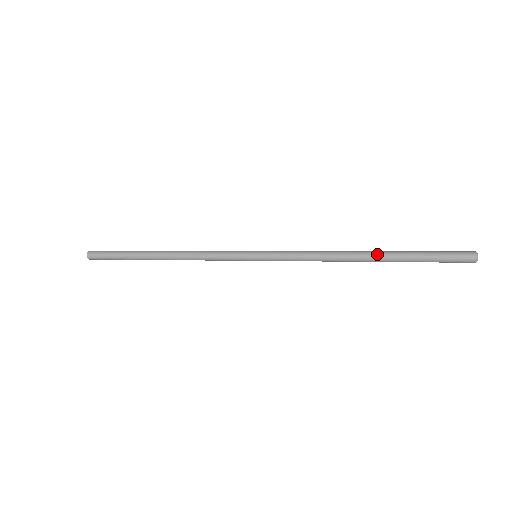
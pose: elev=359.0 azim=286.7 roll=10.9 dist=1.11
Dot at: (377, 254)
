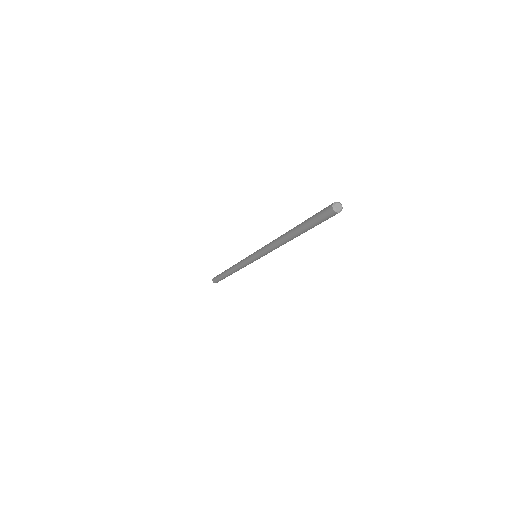
Dot at: (291, 230)
